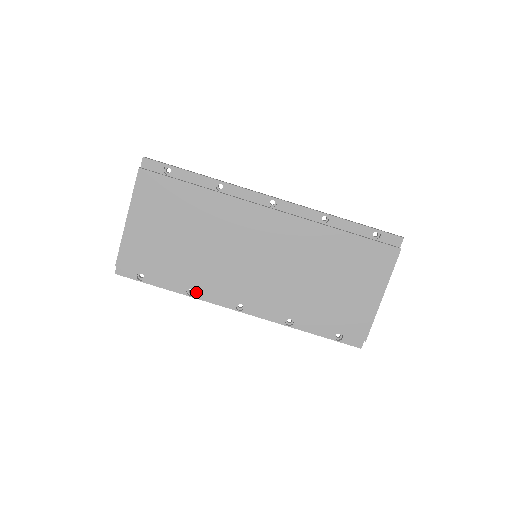
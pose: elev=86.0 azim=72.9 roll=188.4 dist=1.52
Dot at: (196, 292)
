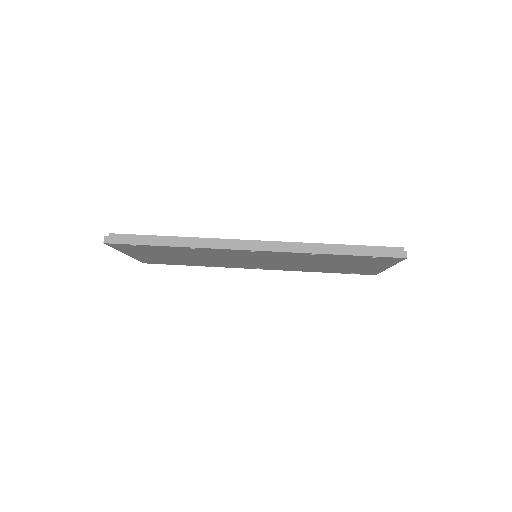
Dot at: occluded
